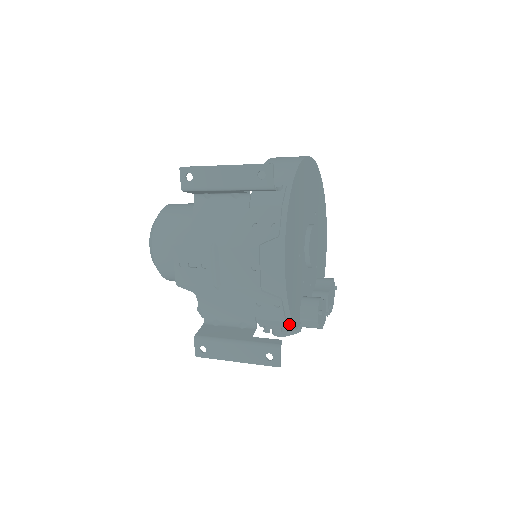
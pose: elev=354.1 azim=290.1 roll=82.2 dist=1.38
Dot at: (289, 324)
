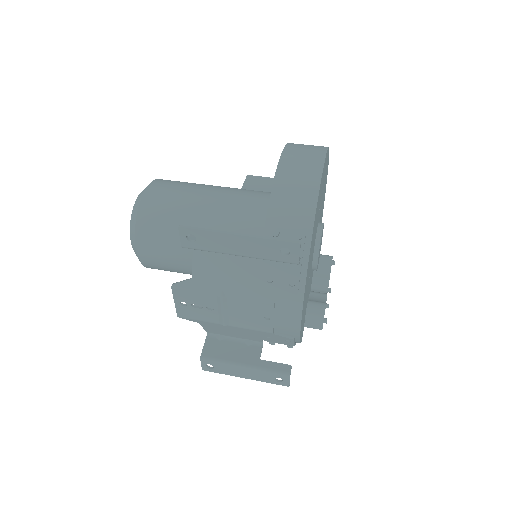
Dot at: occluded
